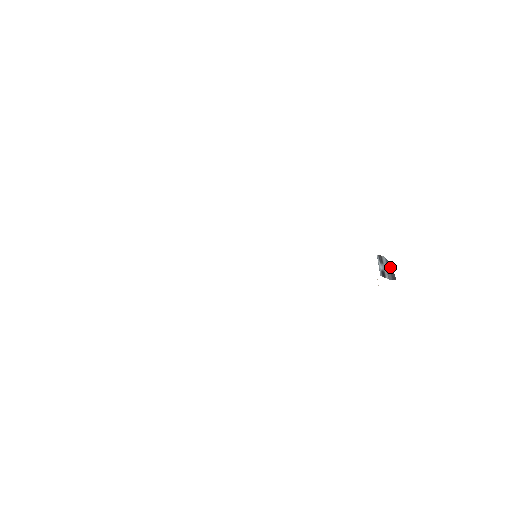
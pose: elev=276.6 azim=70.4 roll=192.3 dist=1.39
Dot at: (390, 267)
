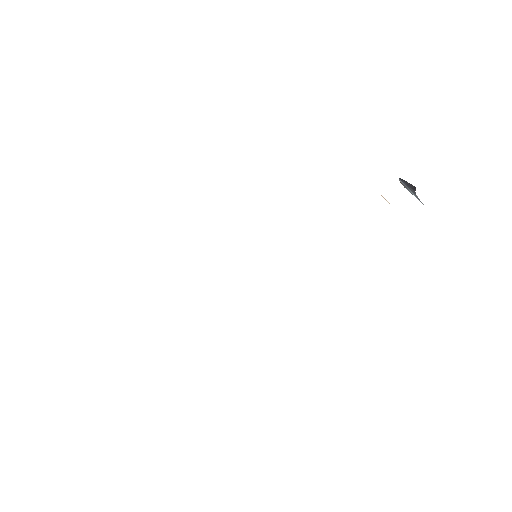
Dot at: (403, 181)
